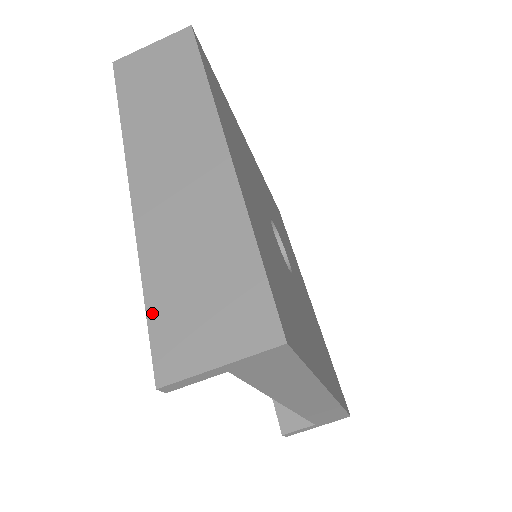
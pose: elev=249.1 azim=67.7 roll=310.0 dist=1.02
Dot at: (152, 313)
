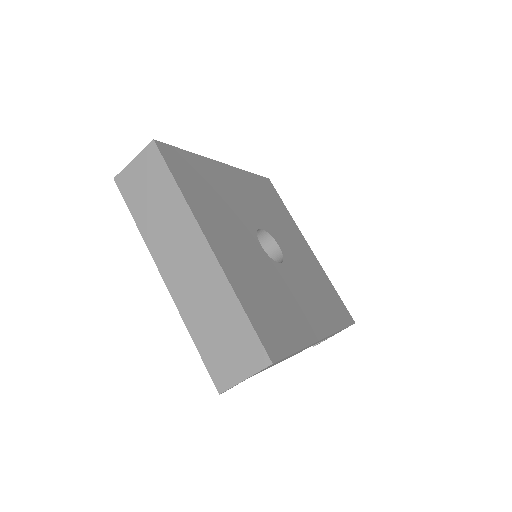
Dot at: (203, 356)
